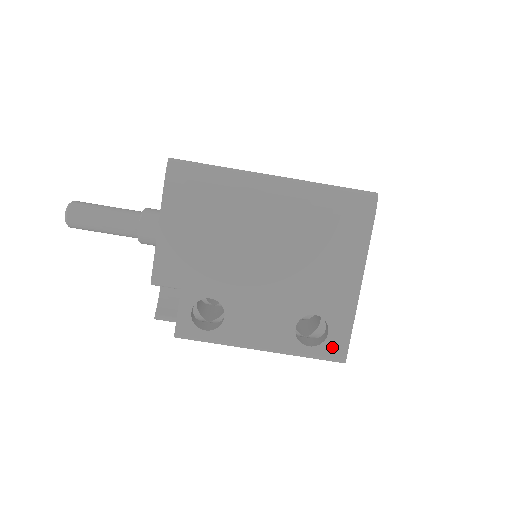
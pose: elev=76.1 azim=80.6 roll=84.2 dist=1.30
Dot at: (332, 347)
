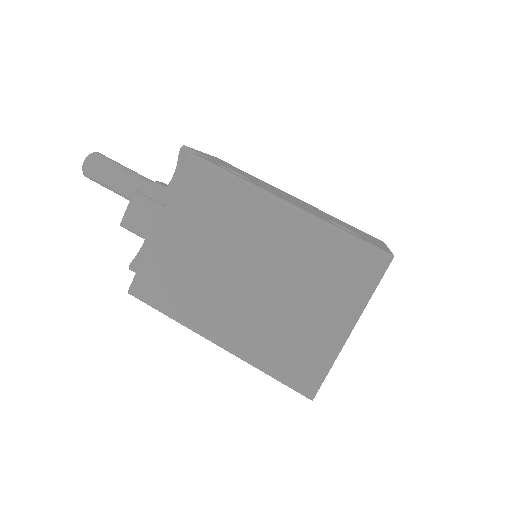
Dot at: (373, 244)
